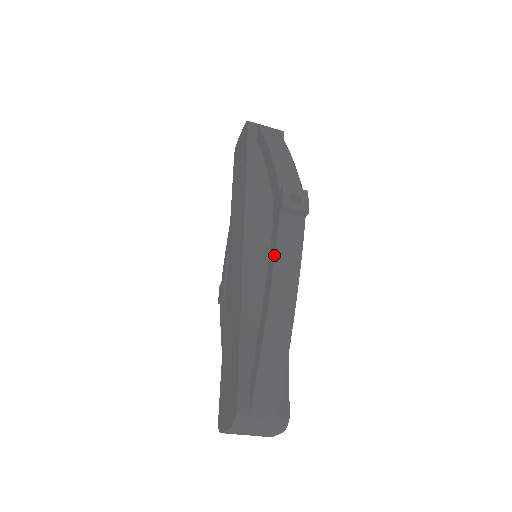
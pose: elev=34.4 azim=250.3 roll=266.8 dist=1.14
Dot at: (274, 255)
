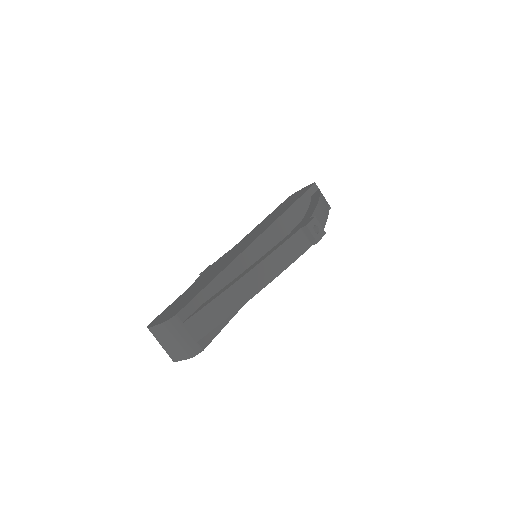
Dot at: (278, 247)
